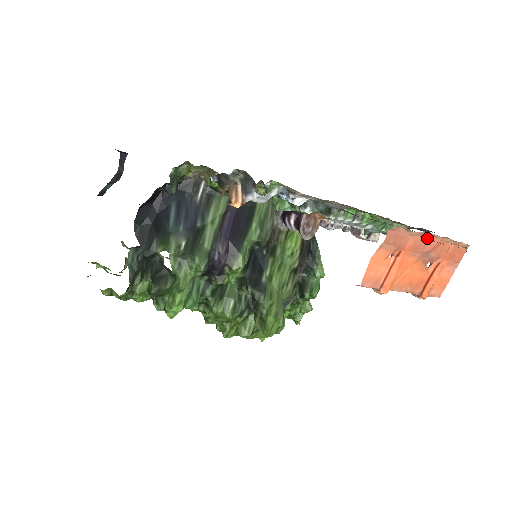
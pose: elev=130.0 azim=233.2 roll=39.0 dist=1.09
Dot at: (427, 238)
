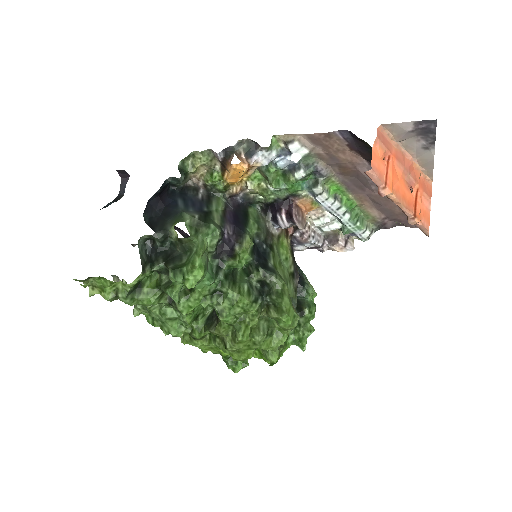
Dot at: (403, 155)
